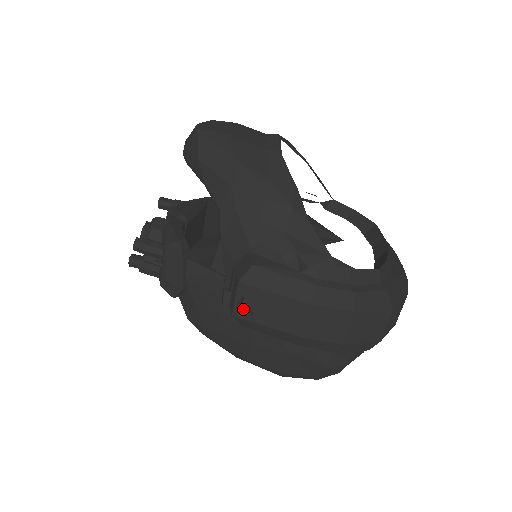
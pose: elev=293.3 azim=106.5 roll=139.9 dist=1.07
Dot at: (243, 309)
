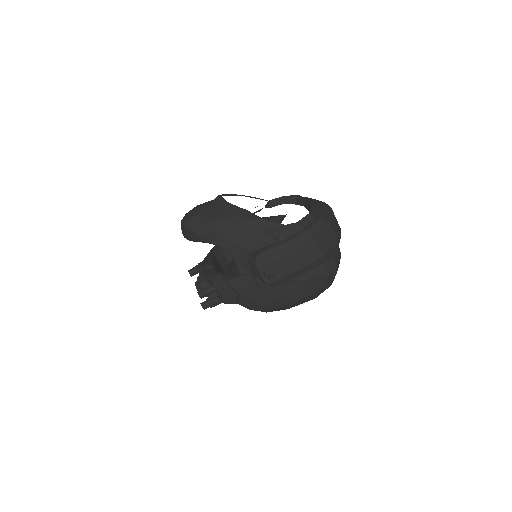
Dot at: (268, 278)
